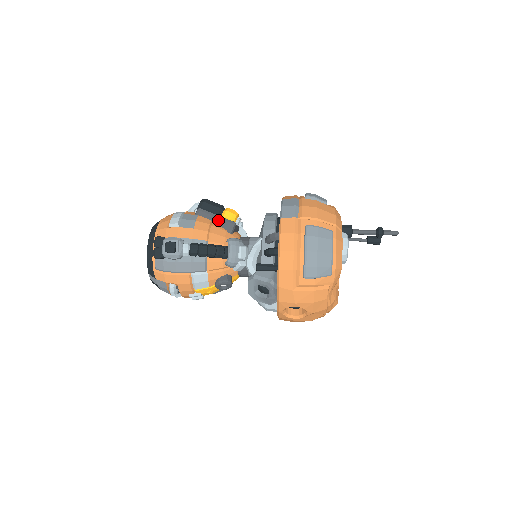
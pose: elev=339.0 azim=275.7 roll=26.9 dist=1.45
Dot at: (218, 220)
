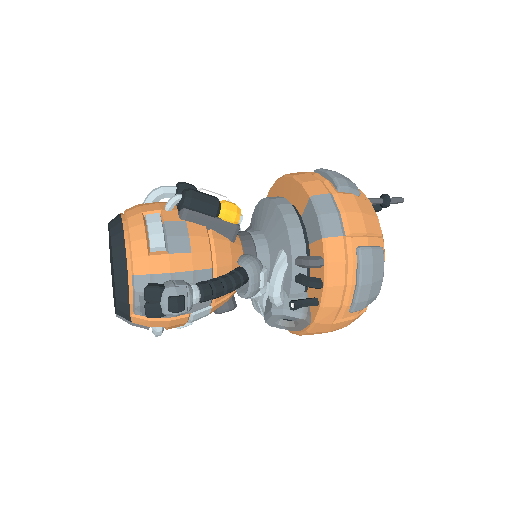
Dot at: (216, 225)
